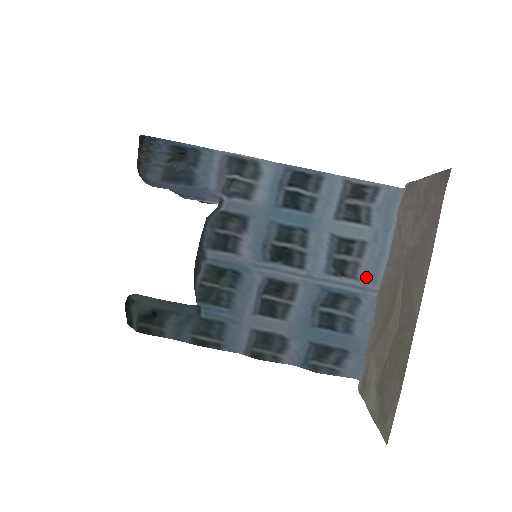
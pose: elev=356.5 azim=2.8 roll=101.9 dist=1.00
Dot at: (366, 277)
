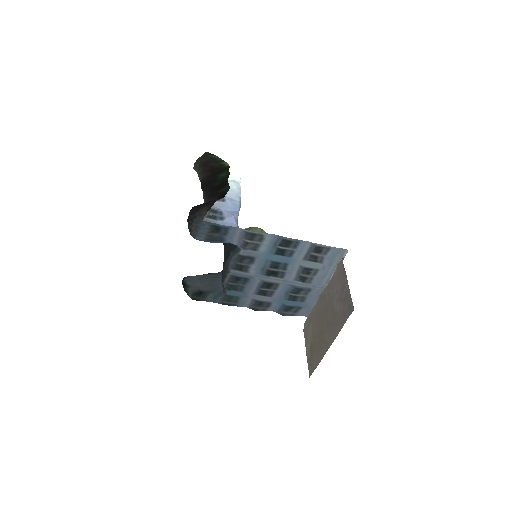
Dot at: (316, 283)
